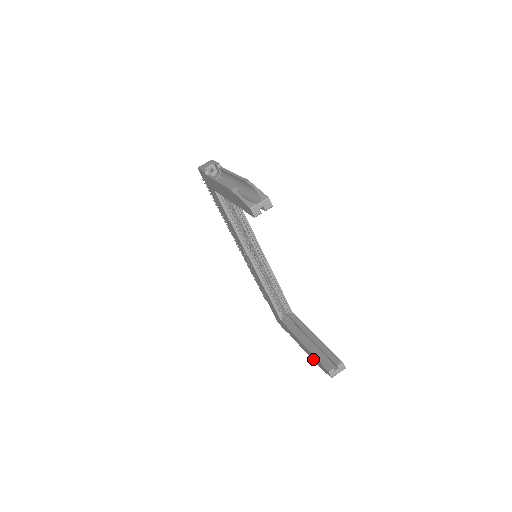
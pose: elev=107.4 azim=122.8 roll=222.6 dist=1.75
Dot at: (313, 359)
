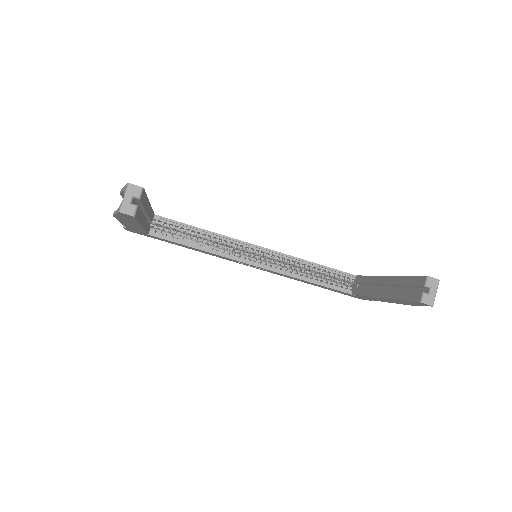
Dot at: occluded
